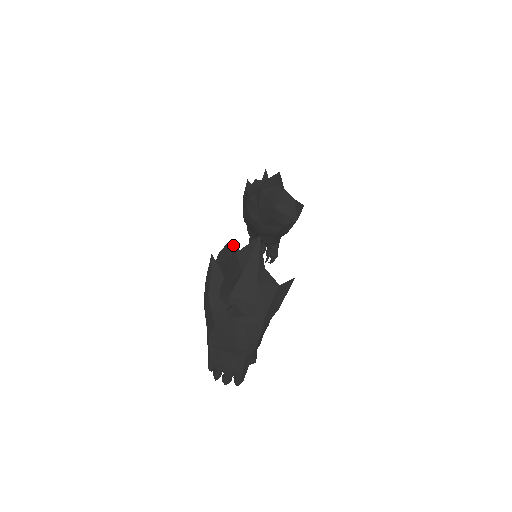
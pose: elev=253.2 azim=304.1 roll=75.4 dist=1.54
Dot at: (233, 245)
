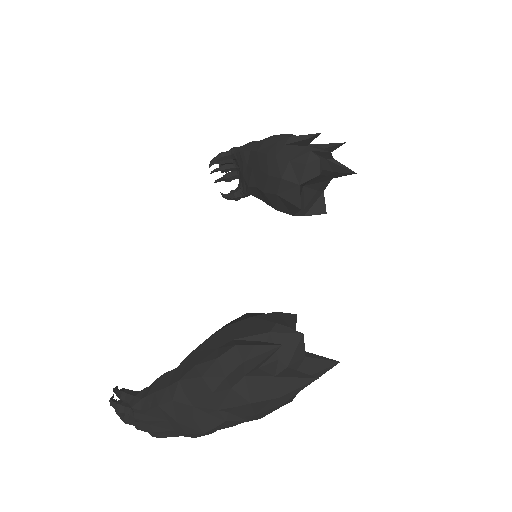
Dot at: (294, 319)
